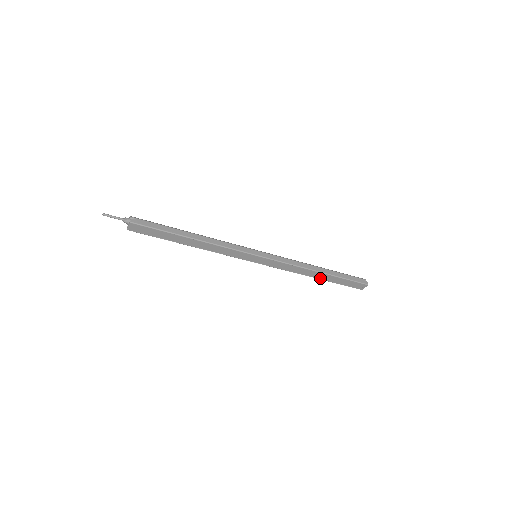
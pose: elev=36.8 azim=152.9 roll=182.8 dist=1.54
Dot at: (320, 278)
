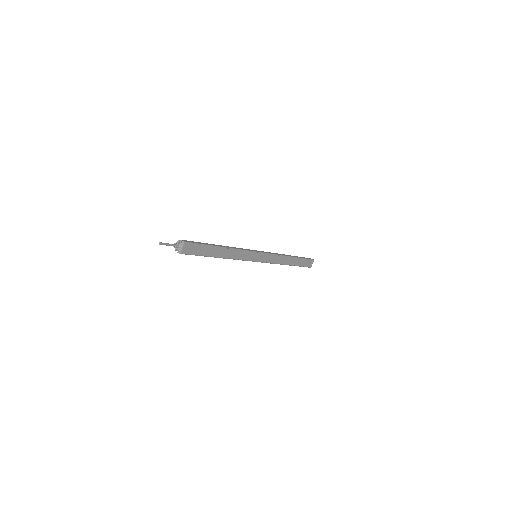
Dot at: (291, 264)
